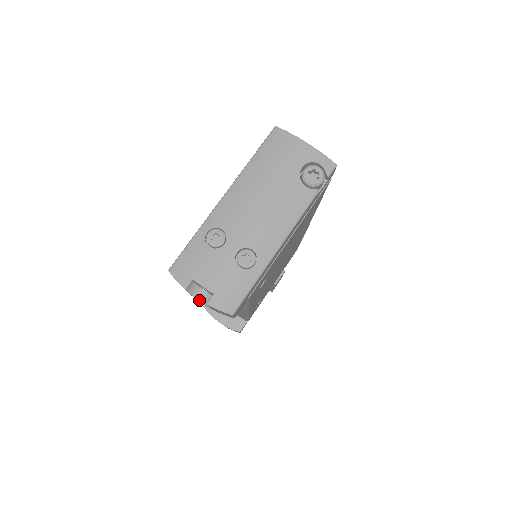
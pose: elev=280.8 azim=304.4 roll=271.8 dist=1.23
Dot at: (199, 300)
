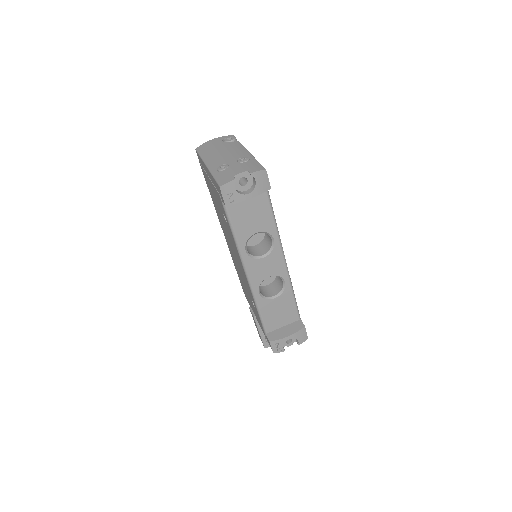
Dot at: (248, 194)
